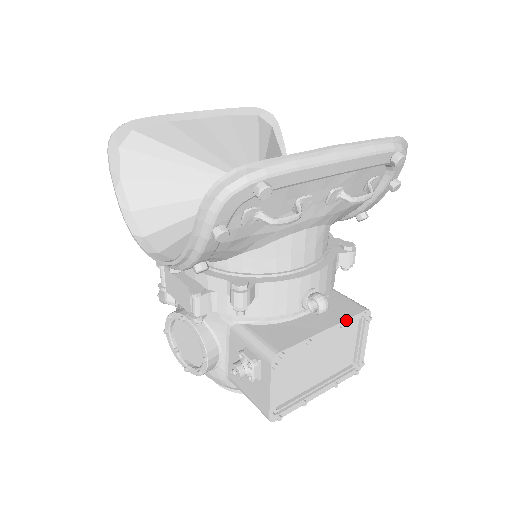
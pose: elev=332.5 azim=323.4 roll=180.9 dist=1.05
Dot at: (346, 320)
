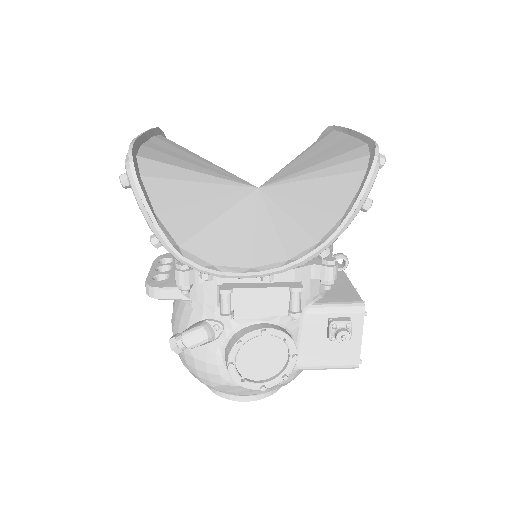
Dot at: (343, 271)
